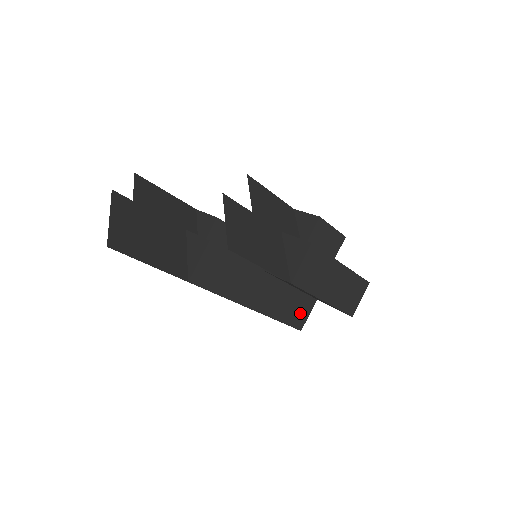
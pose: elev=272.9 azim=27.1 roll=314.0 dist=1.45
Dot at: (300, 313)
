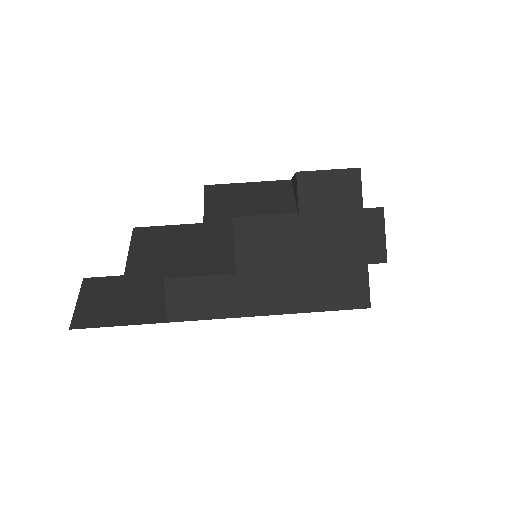
Dot at: (351, 288)
